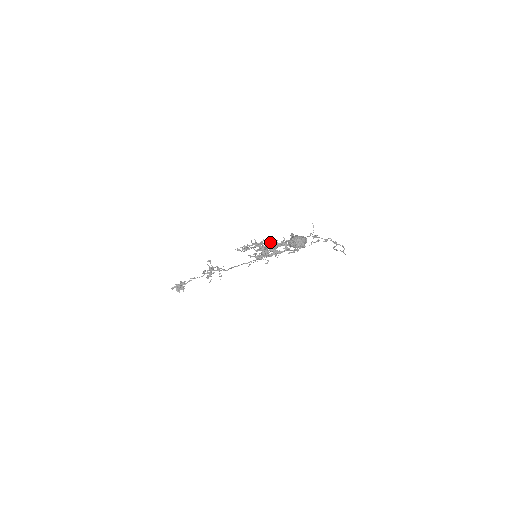
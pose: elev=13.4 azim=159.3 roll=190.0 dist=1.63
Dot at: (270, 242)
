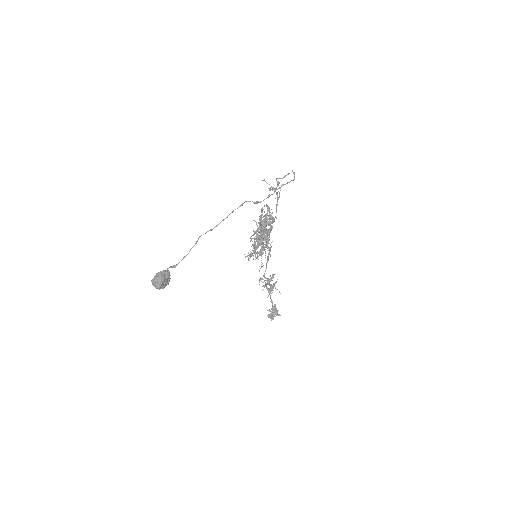
Dot at: (254, 233)
